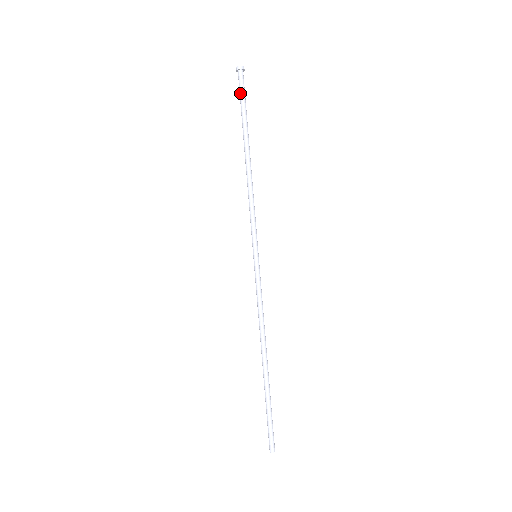
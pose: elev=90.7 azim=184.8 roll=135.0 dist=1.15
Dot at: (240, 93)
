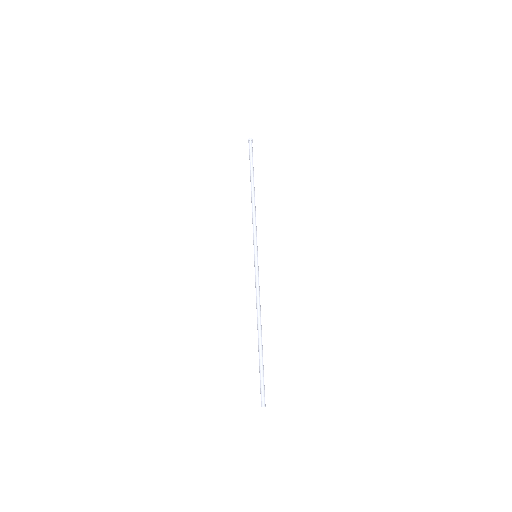
Dot at: (251, 153)
